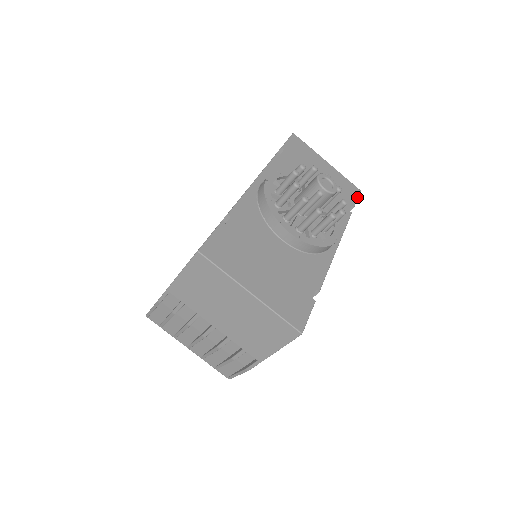
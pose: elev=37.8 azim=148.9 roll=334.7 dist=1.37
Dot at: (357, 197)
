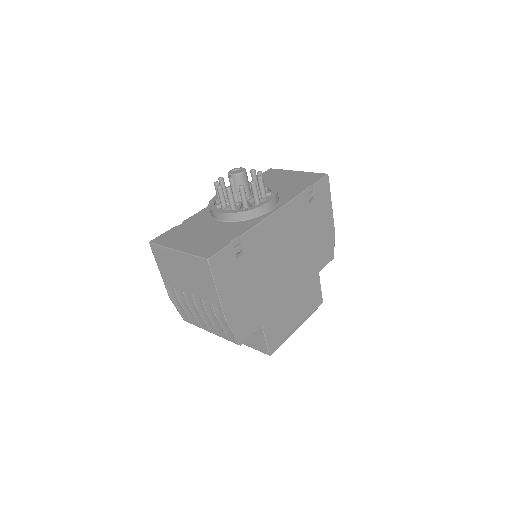
Dot at: (320, 179)
